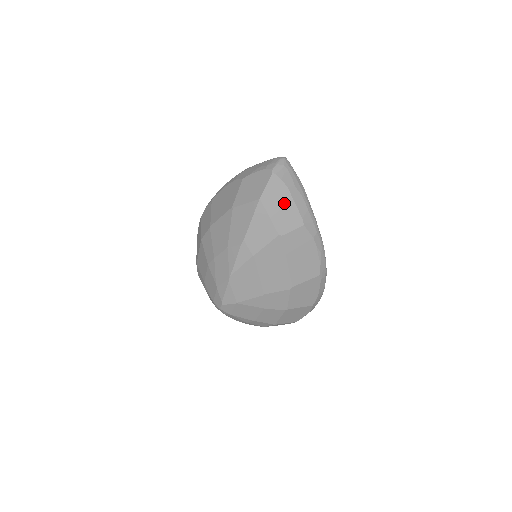
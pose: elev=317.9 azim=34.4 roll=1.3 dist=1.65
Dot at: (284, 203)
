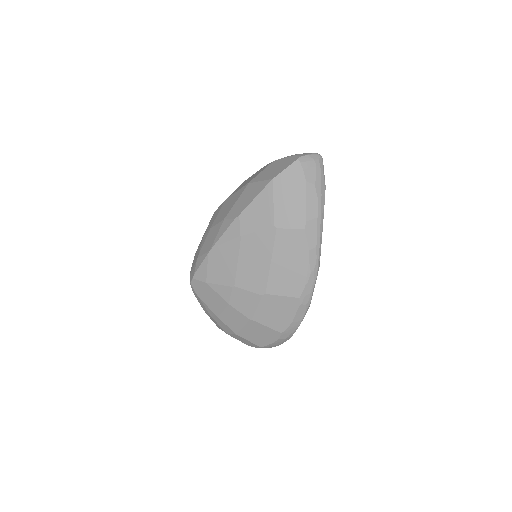
Dot at: (295, 196)
